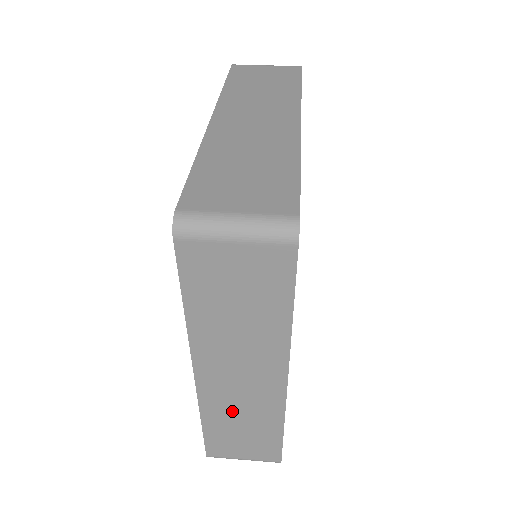
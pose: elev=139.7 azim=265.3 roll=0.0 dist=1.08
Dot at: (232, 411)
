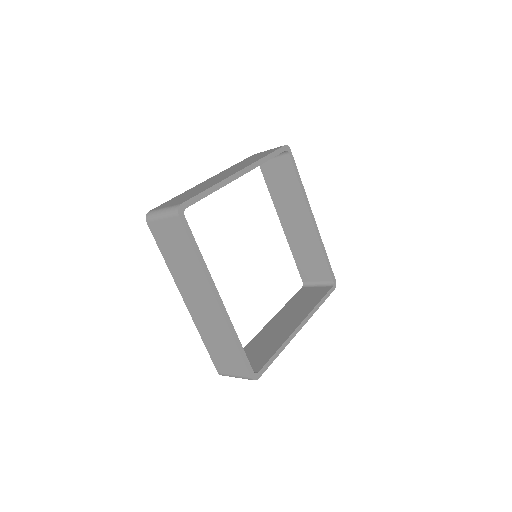
Dot at: occluded
